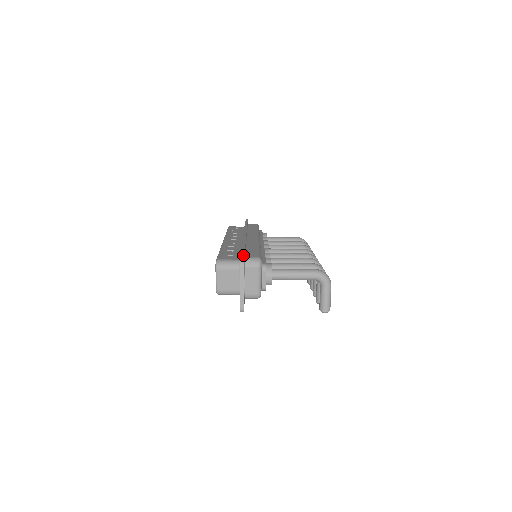
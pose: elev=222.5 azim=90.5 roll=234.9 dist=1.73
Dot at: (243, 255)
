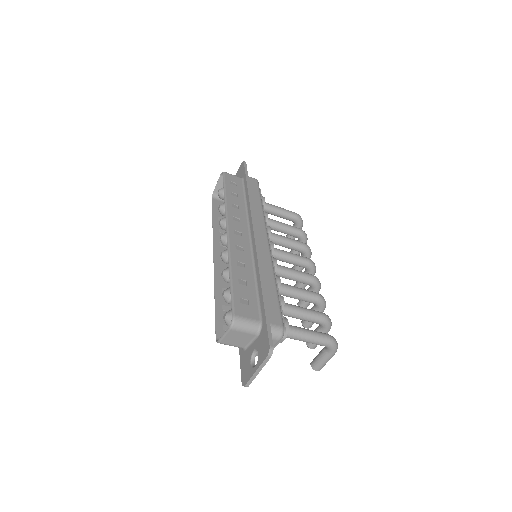
Dot at: (270, 330)
